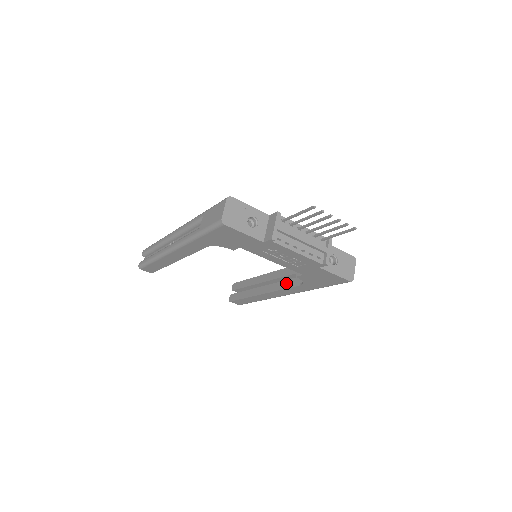
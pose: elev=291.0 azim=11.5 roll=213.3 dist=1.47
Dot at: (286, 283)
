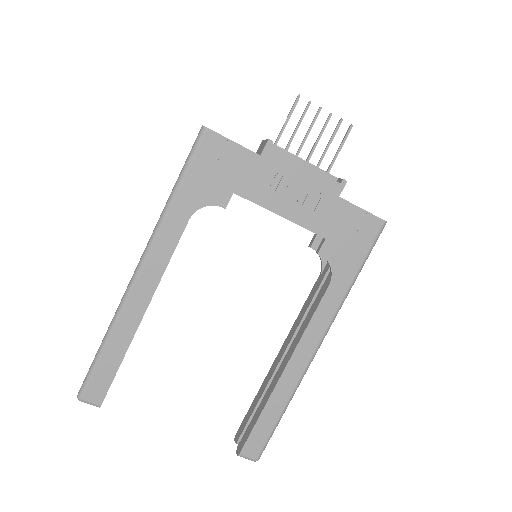
Dot at: (310, 312)
